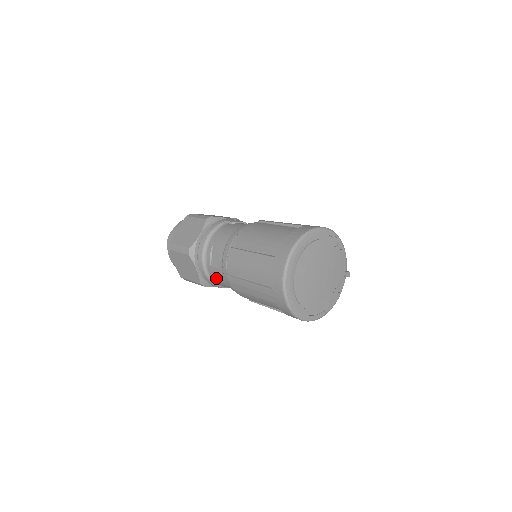
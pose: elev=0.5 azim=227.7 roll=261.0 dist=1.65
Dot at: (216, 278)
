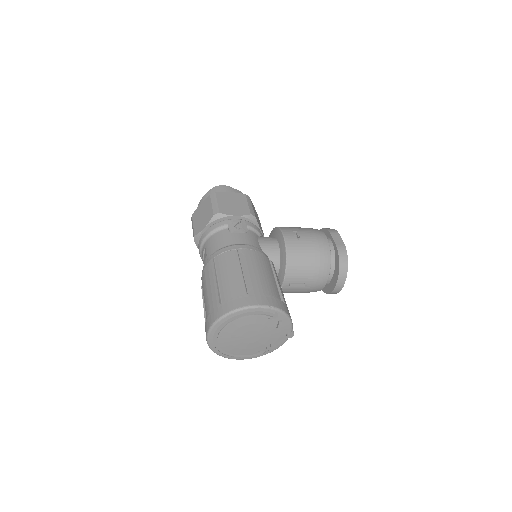
Dot at: occluded
